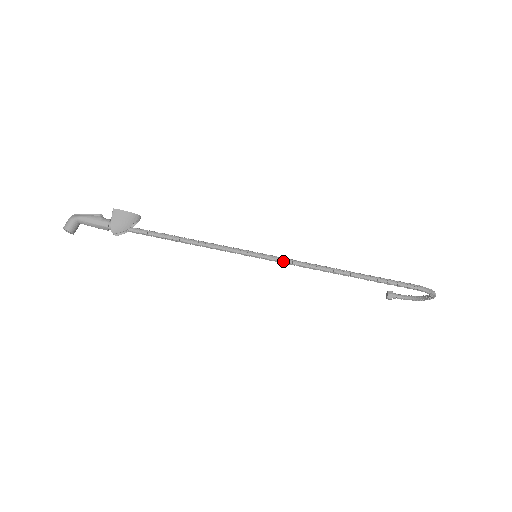
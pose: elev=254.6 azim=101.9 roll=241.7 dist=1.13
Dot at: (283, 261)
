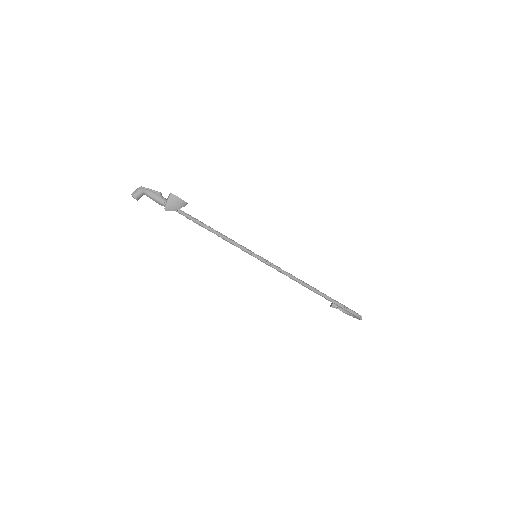
Dot at: (273, 267)
